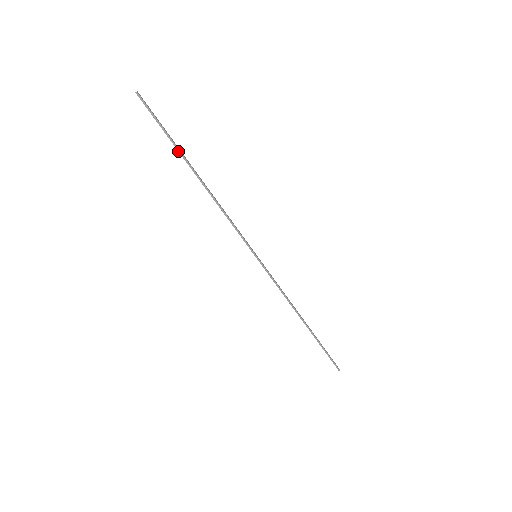
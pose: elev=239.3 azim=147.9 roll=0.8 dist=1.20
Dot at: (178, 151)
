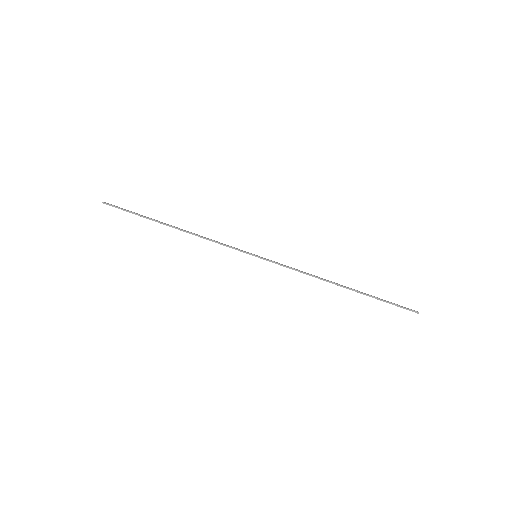
Dot at: (149, 219)
